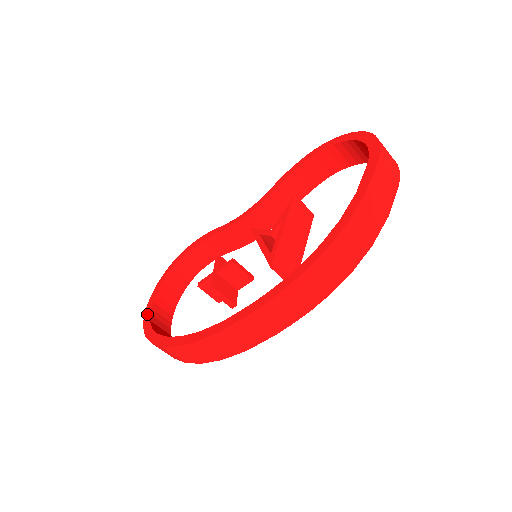
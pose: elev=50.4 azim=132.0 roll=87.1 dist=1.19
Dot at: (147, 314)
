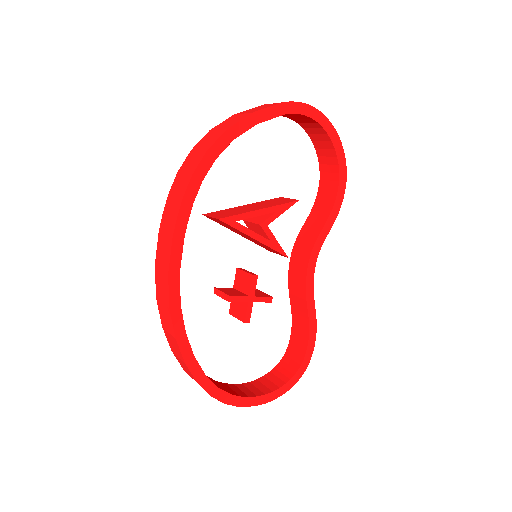
Dot at: occluded
